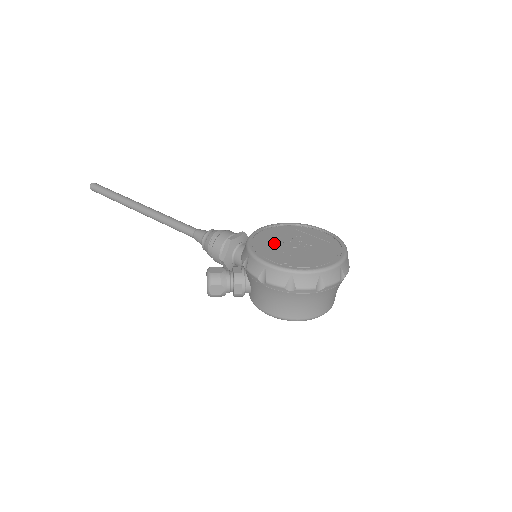
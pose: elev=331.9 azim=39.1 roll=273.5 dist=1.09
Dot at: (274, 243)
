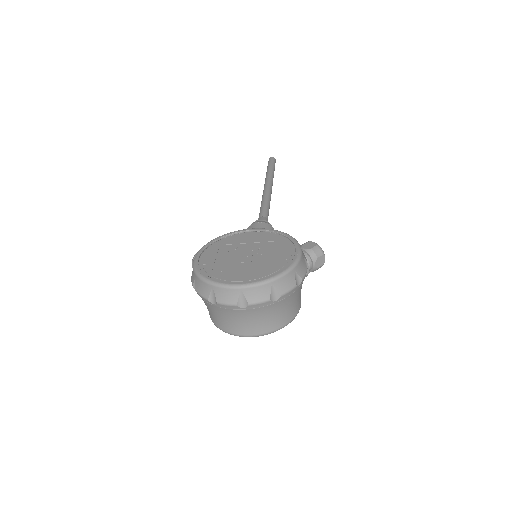
Dot at: (236, 245)
